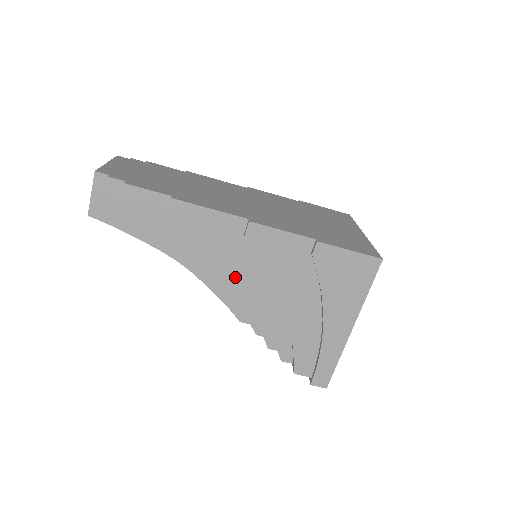
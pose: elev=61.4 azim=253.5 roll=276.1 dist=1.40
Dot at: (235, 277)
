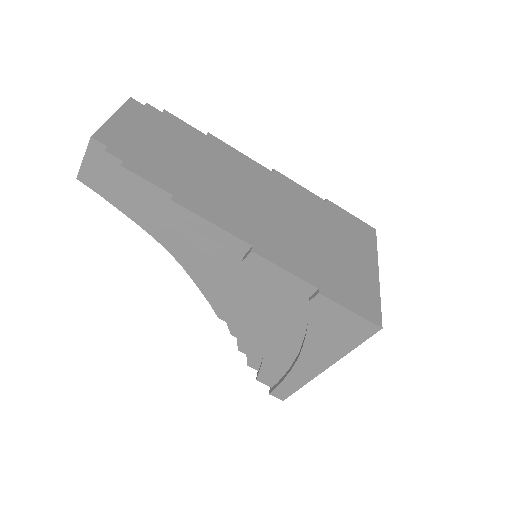
Dot at: occluded
